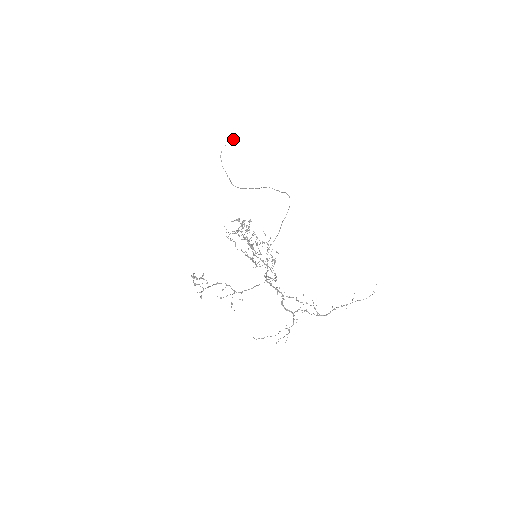
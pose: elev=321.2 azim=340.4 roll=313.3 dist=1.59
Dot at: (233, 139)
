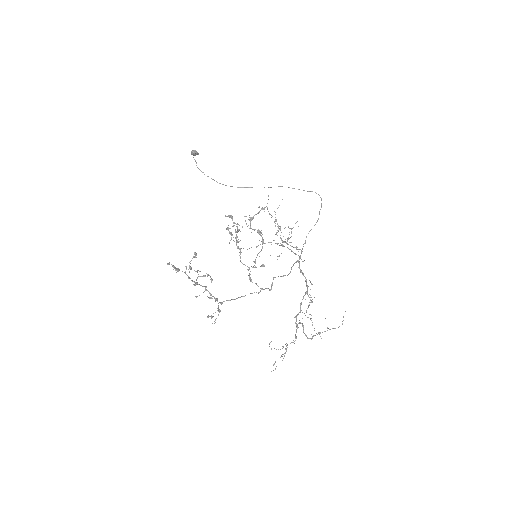
Dot at: (195, 154)
